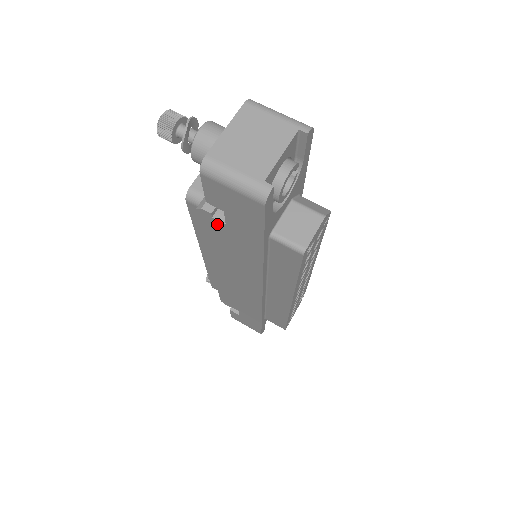
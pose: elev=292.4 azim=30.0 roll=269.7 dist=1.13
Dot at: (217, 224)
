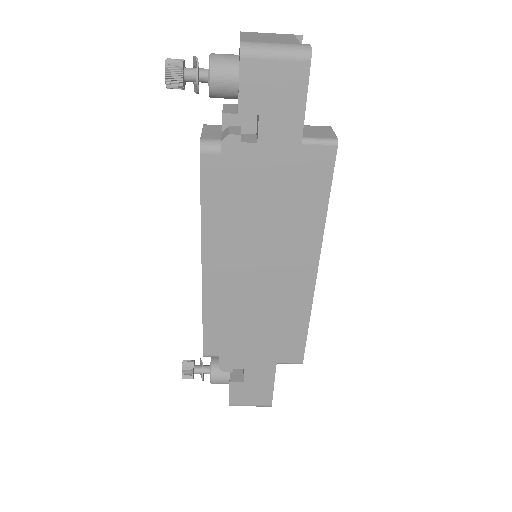
Dot at: (245, 153)
